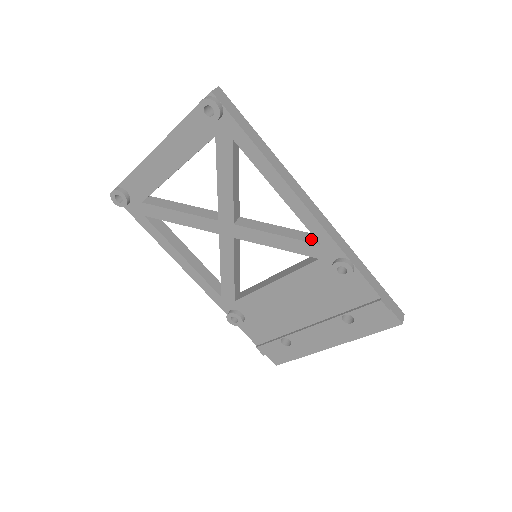
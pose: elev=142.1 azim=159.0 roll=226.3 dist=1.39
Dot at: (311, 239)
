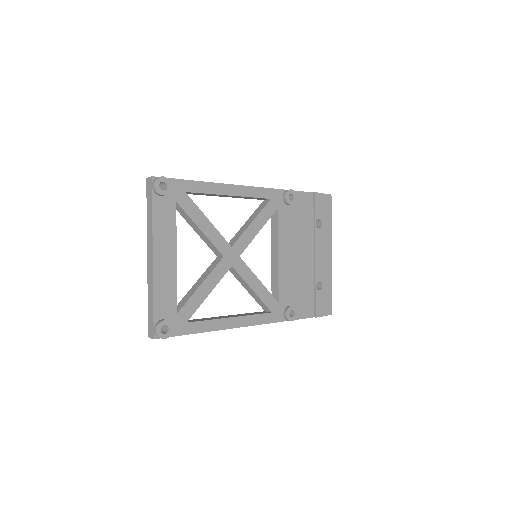
Dot at: (264, 205)
